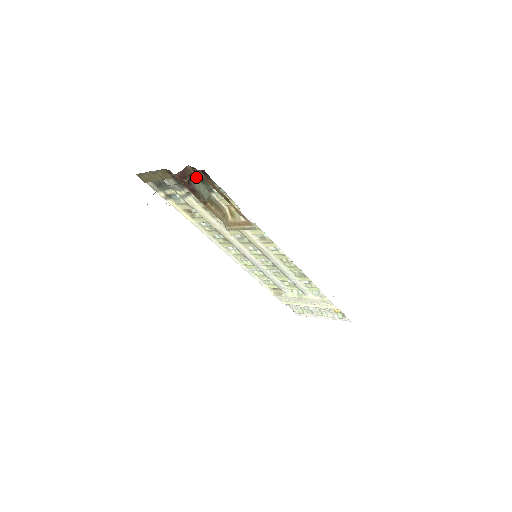
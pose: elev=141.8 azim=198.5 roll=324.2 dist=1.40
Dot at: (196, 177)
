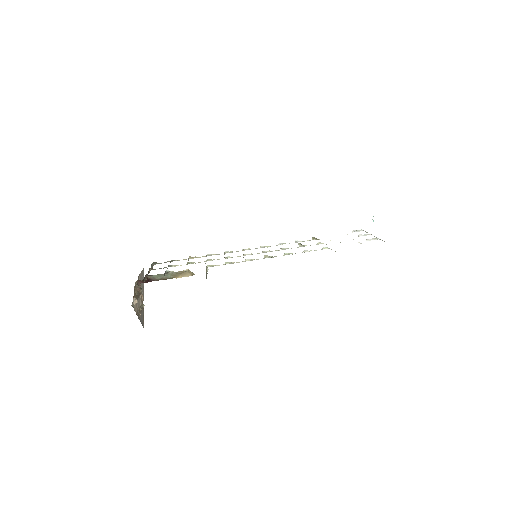
Dot at: (151, 275)
